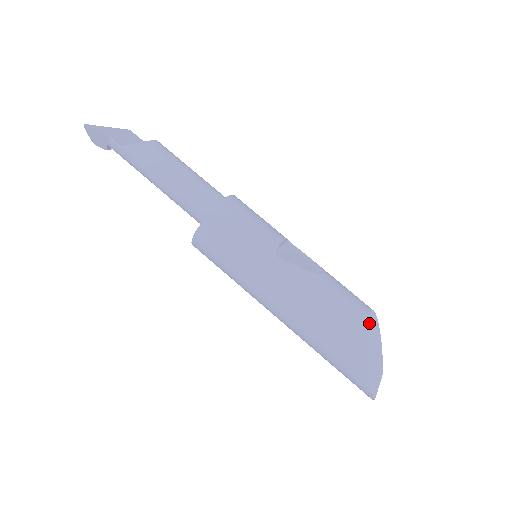
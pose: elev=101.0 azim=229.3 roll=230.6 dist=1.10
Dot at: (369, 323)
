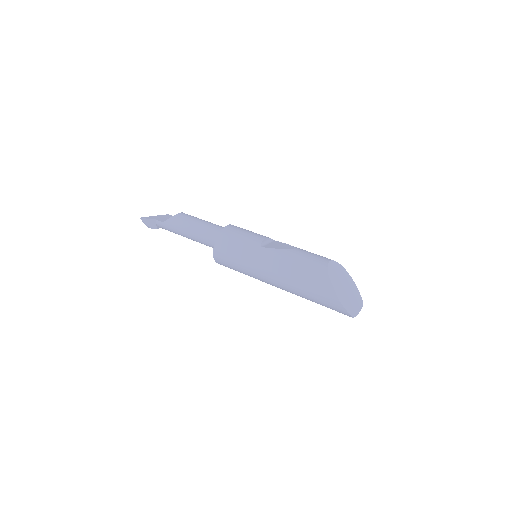
Dot at: (331, 267)
